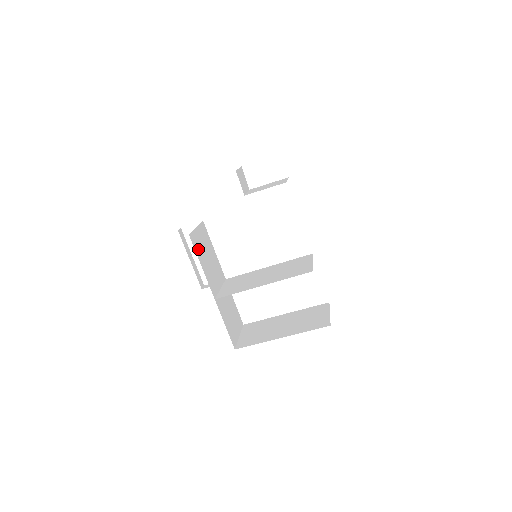
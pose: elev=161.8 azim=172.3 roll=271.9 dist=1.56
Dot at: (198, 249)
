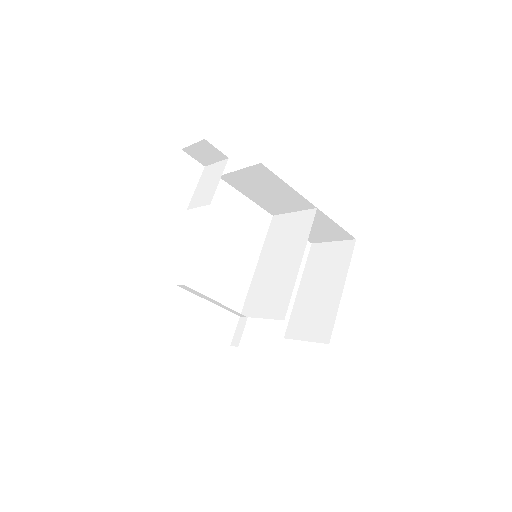
Dot at: occluded
